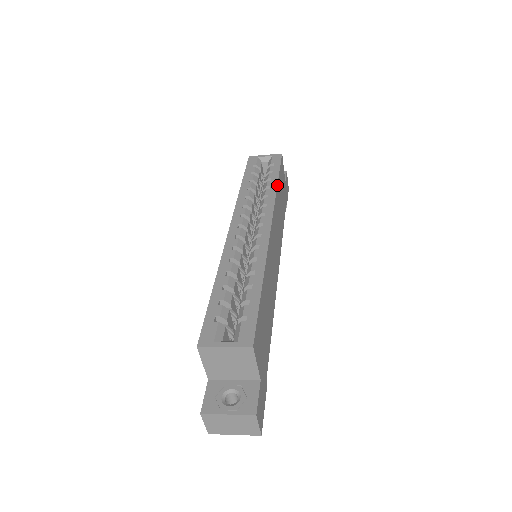
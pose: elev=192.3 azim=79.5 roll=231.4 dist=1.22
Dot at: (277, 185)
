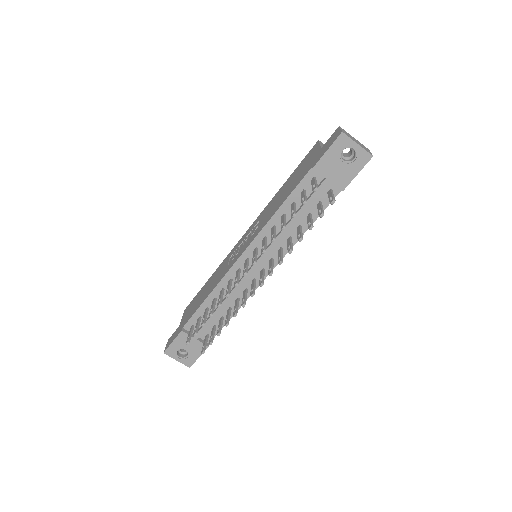
Dot at: occluded
